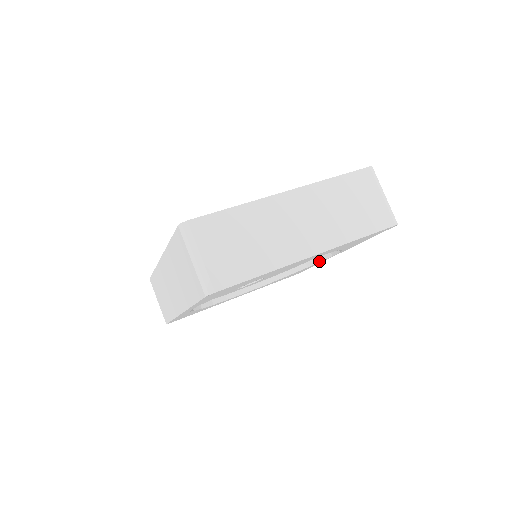
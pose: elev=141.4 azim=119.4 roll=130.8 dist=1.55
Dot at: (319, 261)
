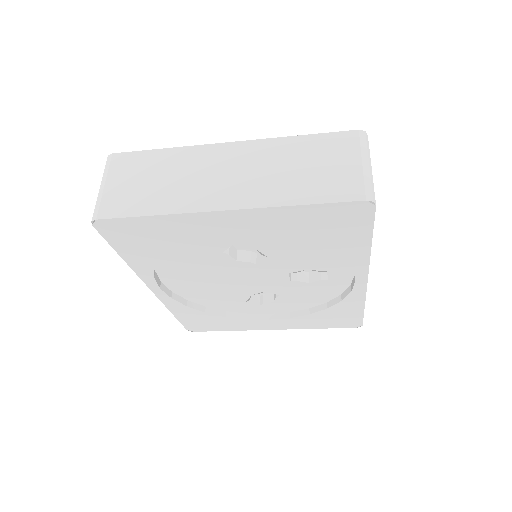
Dot at: (350, 291)
